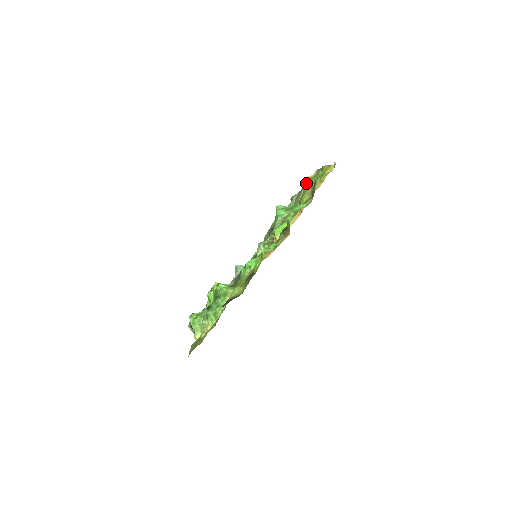
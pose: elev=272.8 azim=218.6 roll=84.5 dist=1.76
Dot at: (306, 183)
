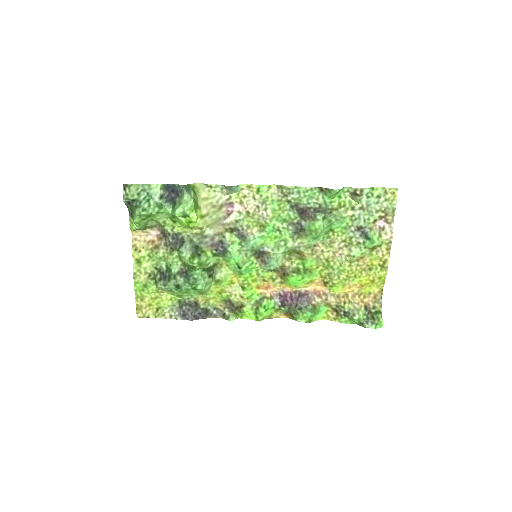
Dot at: (367, 248)
